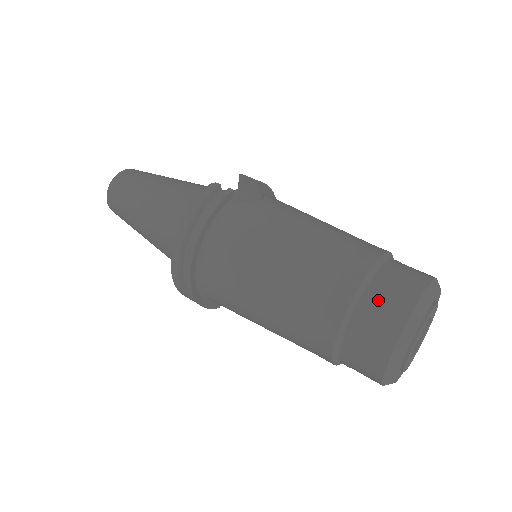
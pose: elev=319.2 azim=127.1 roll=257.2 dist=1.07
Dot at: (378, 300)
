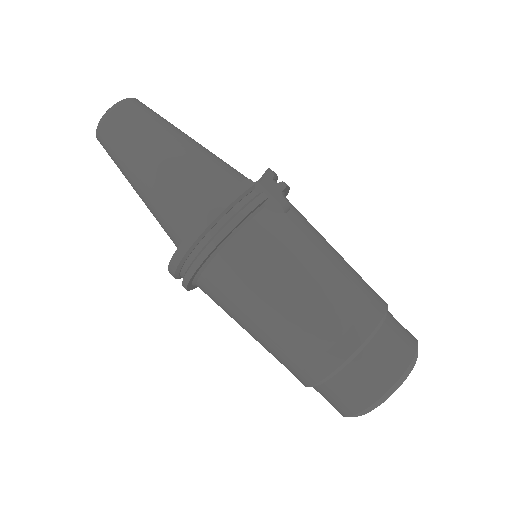
Dot at: (376, 358)
